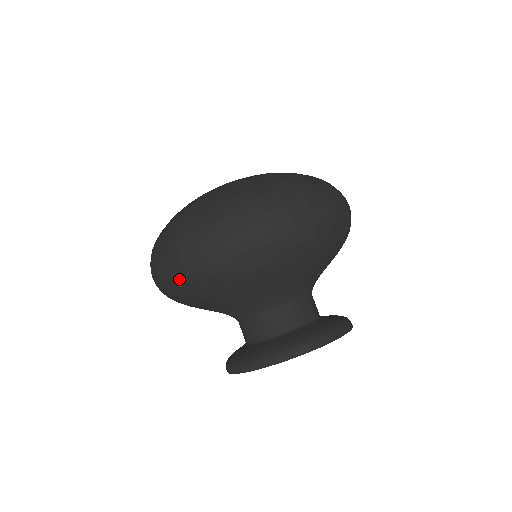
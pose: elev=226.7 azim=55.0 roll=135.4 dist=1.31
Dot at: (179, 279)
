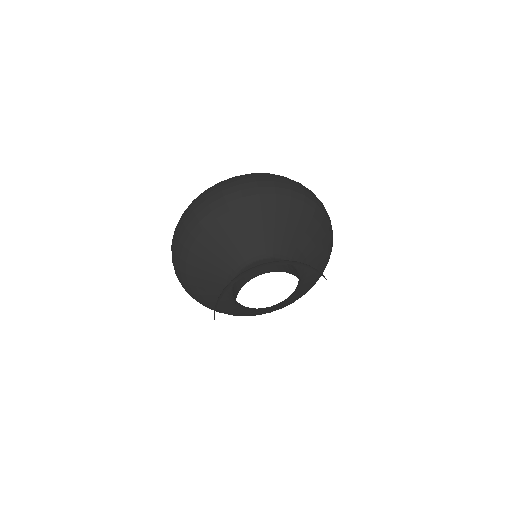
Dot at: (188, 224)
